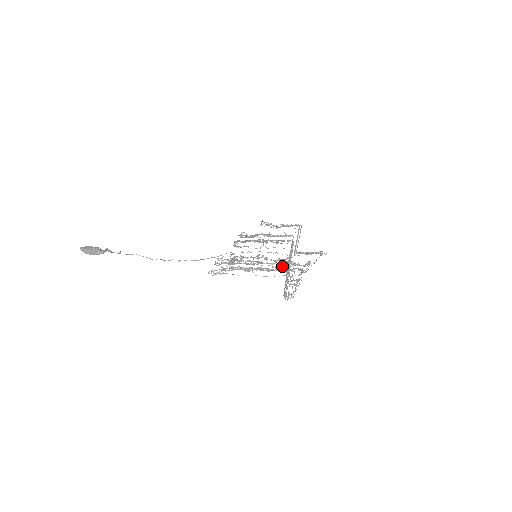
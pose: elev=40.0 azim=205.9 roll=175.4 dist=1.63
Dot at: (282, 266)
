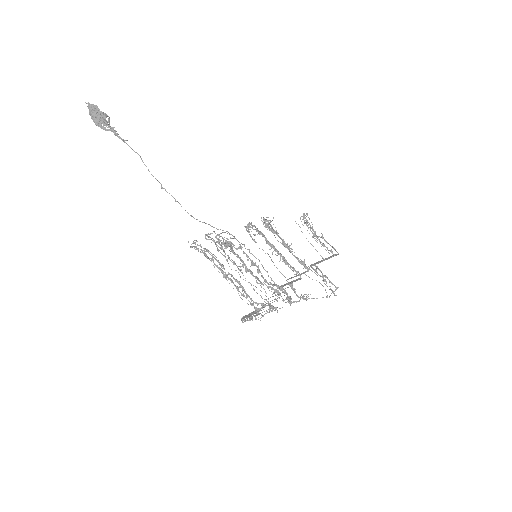
Dot at: occluded
